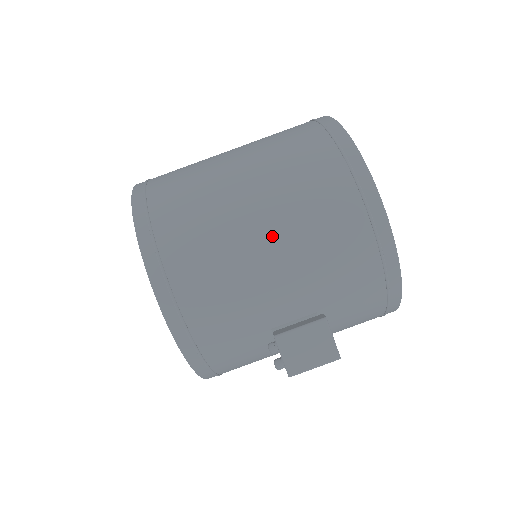
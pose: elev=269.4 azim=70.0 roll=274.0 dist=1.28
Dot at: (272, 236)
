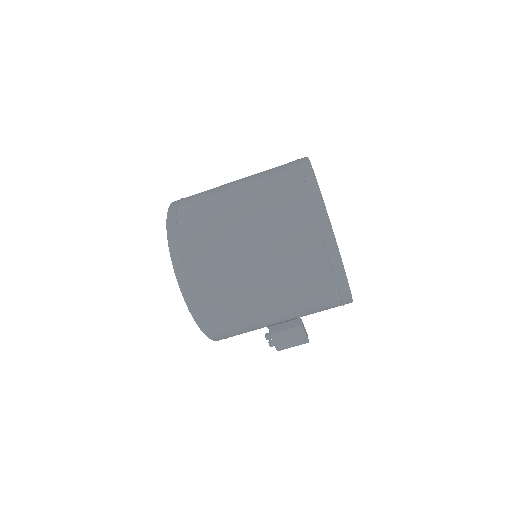
Dot at: (271, 291)
